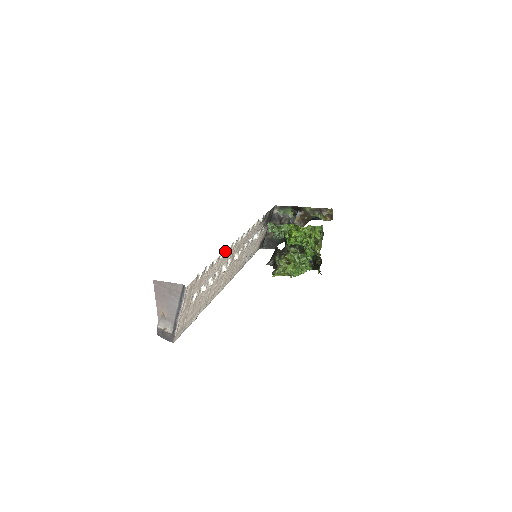
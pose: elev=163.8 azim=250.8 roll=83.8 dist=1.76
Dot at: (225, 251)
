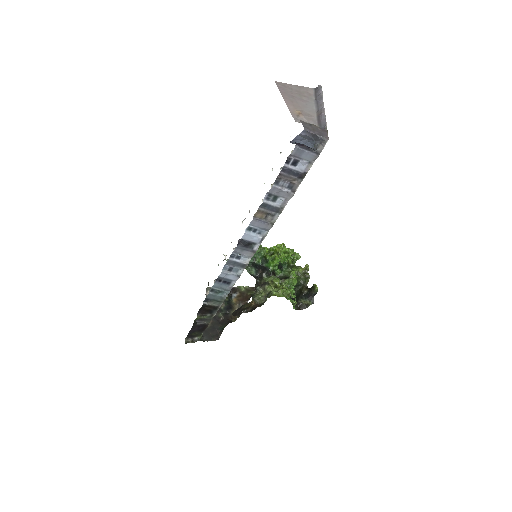
Dot at: occluded
